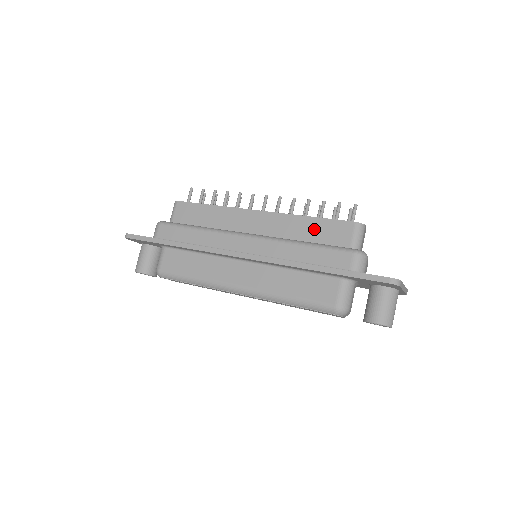
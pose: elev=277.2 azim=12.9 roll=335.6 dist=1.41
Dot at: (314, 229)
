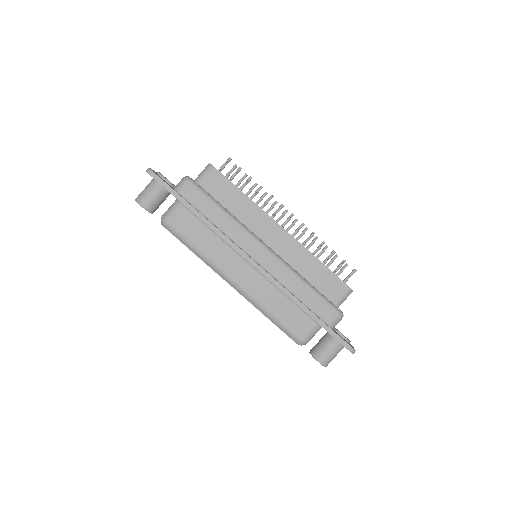
Dot at: (318, 273)
